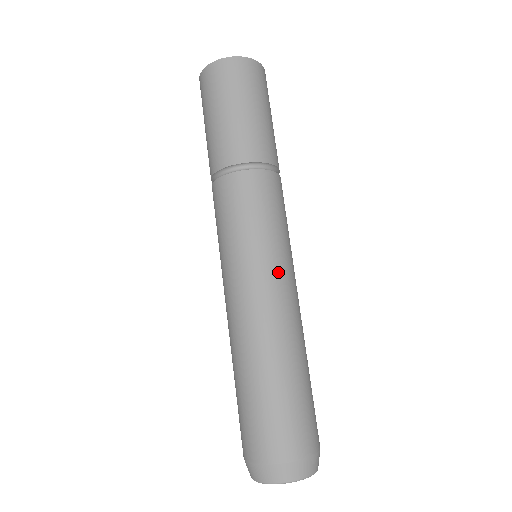
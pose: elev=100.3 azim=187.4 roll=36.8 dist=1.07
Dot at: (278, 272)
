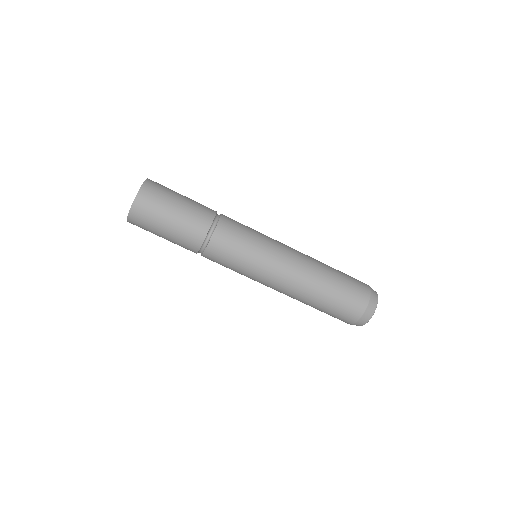
Dot at: (268, 275)
